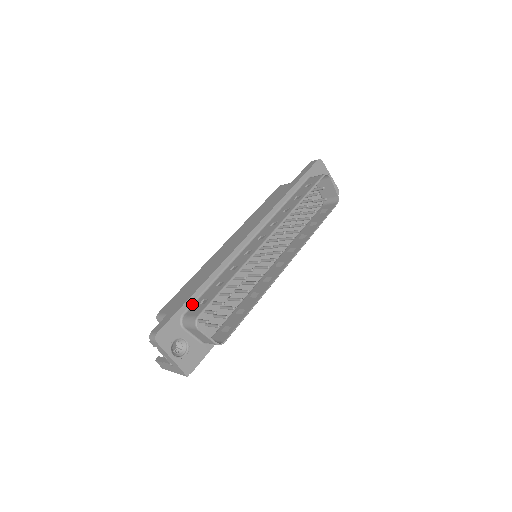
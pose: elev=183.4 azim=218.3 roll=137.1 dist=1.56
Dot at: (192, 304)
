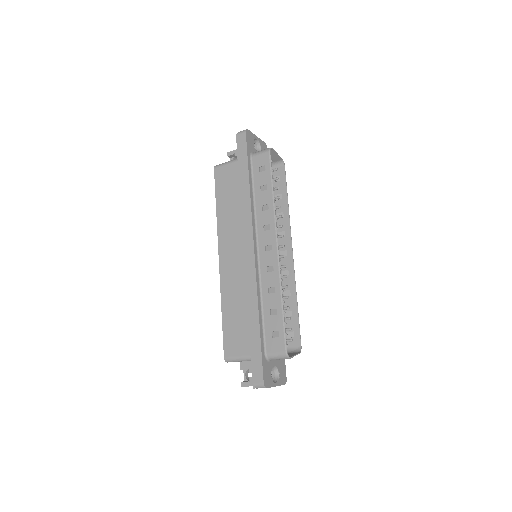
Dot at: (264, 341)
